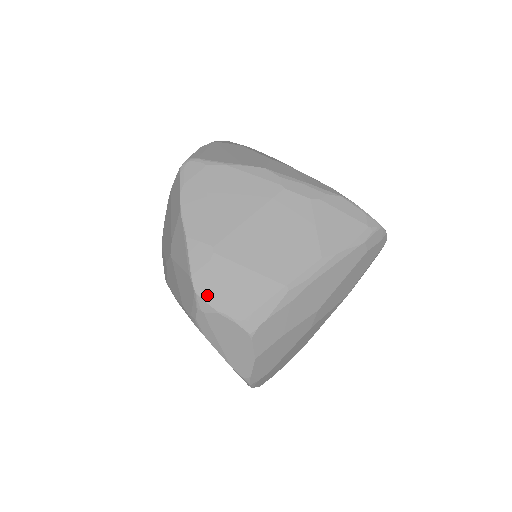
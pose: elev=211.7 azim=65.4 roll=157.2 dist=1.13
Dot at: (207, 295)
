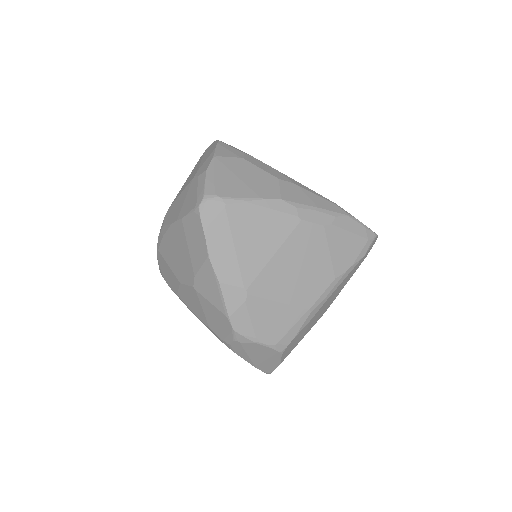
Dot at: (245, 331)
